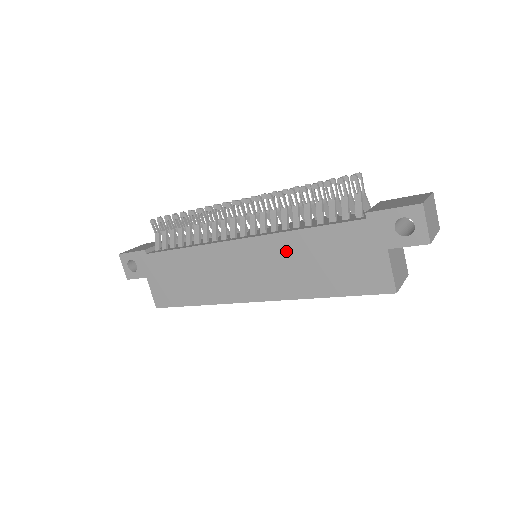
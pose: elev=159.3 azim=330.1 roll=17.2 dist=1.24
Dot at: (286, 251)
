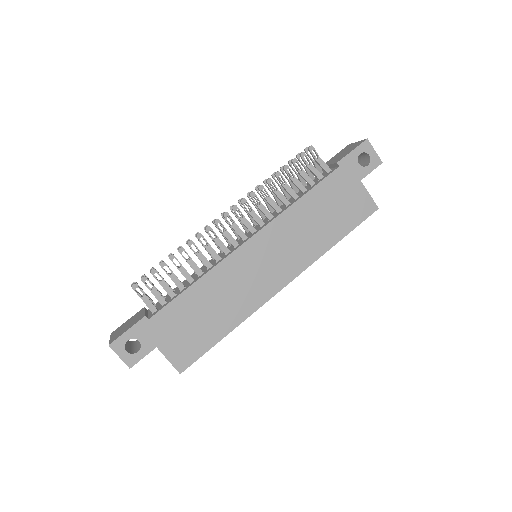
Dot at: (293, 225)
